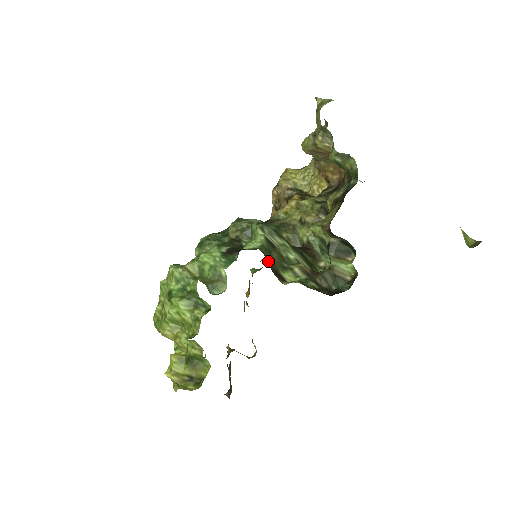
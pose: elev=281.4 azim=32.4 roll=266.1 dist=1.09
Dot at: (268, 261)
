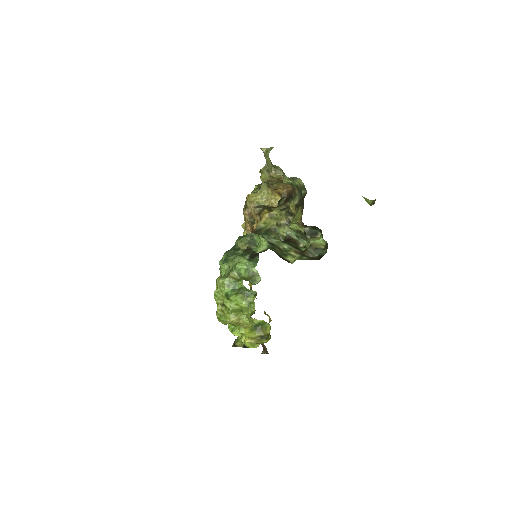
Dot at: (277, 254)
